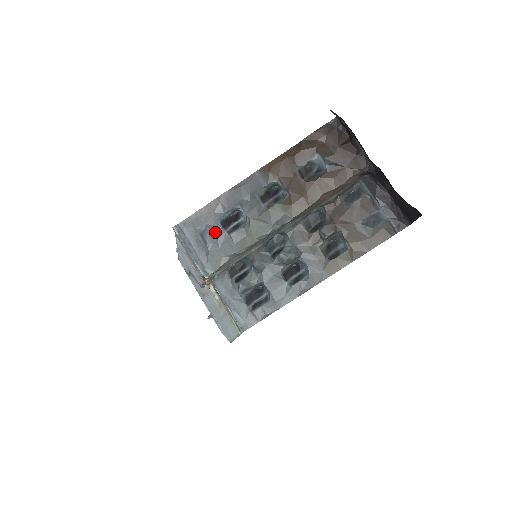
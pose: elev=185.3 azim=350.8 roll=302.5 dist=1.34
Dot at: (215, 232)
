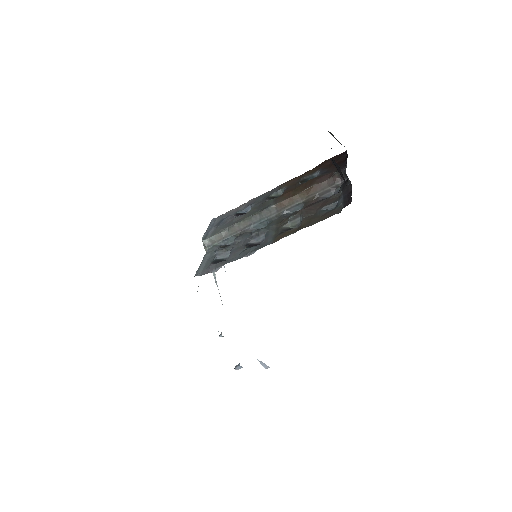
Dot at: (229, 218)
